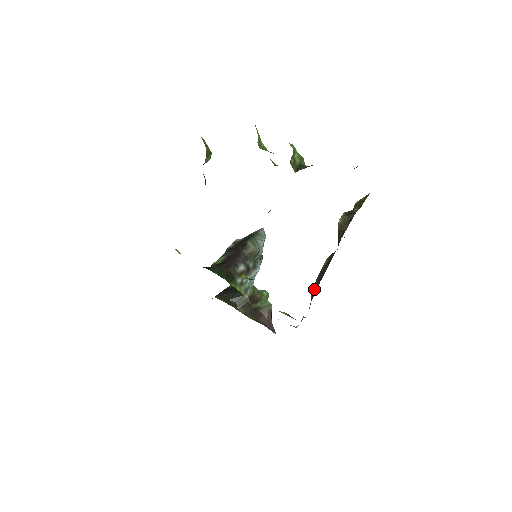
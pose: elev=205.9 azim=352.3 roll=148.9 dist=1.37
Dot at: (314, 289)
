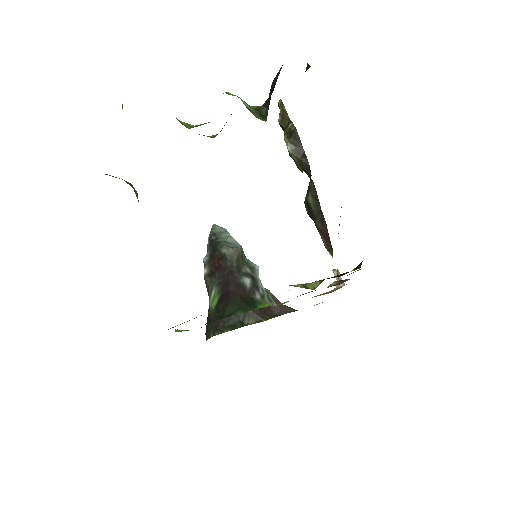
Dot at: (323, 236)
